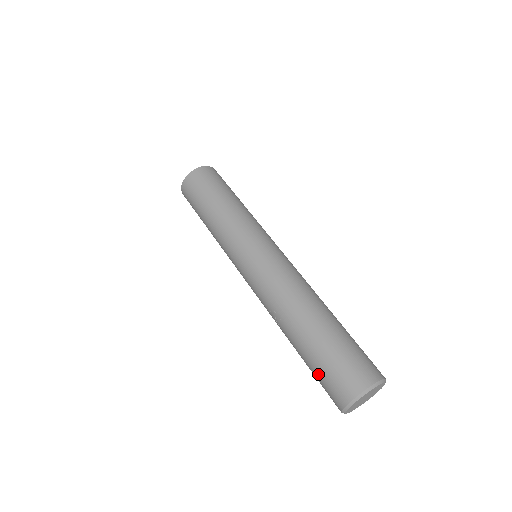
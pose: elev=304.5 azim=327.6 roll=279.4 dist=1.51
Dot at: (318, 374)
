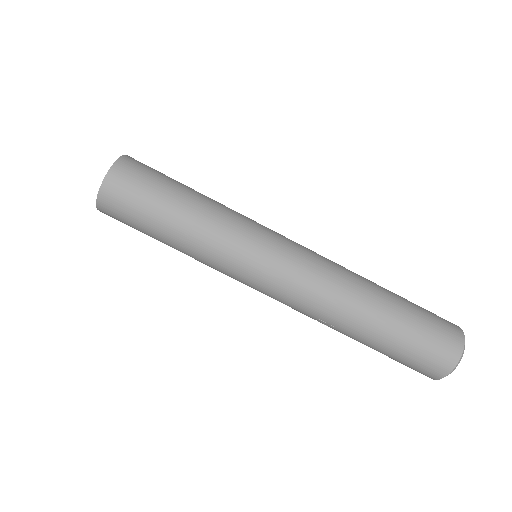
Dot at: (398, 361)
